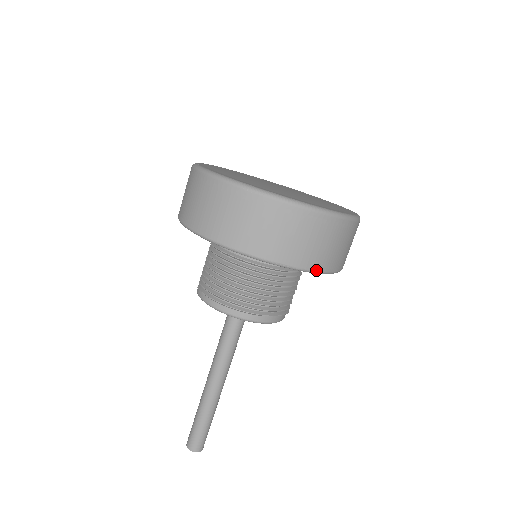
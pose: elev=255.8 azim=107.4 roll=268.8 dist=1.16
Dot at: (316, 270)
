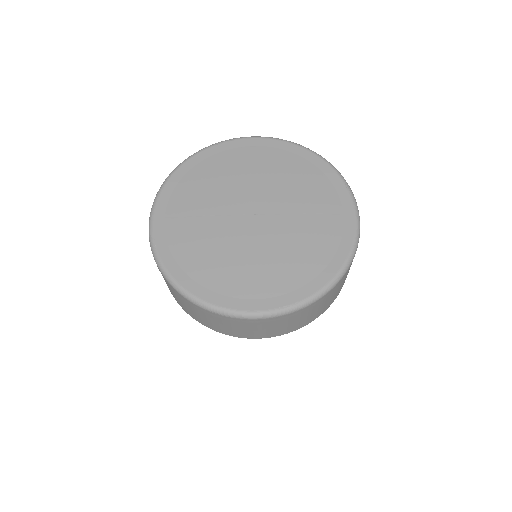
Dot at: (313, 320)
